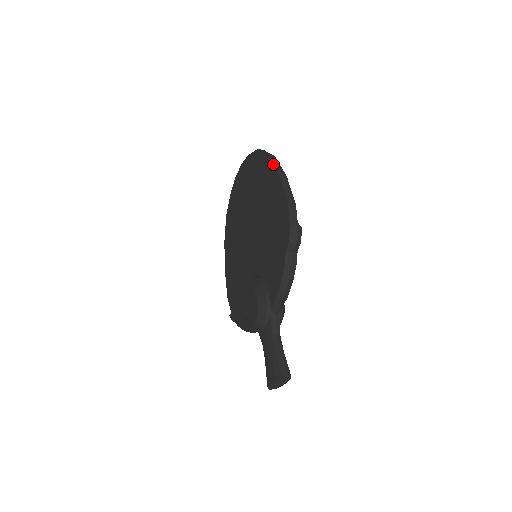
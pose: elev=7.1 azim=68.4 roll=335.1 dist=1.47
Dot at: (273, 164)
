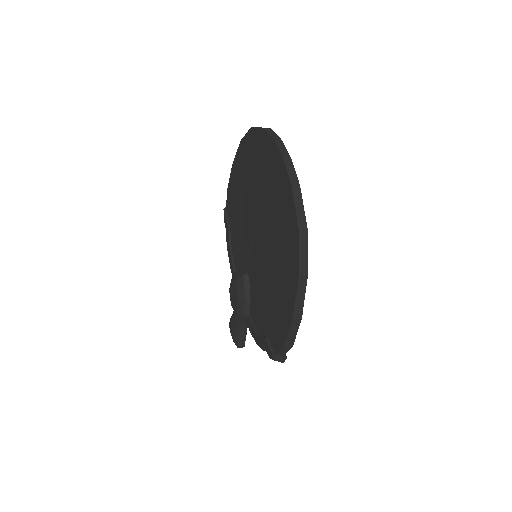
Dot at: (295, 299)
